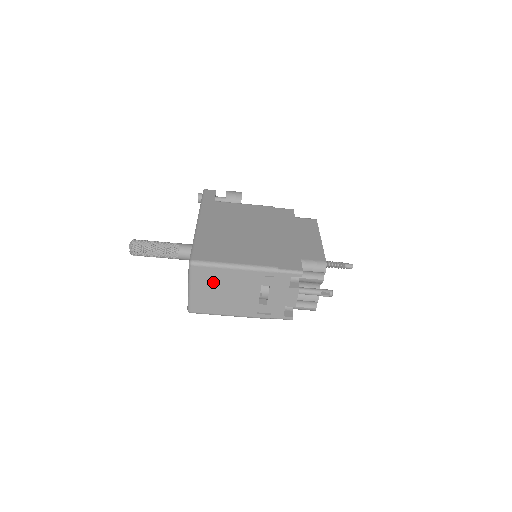
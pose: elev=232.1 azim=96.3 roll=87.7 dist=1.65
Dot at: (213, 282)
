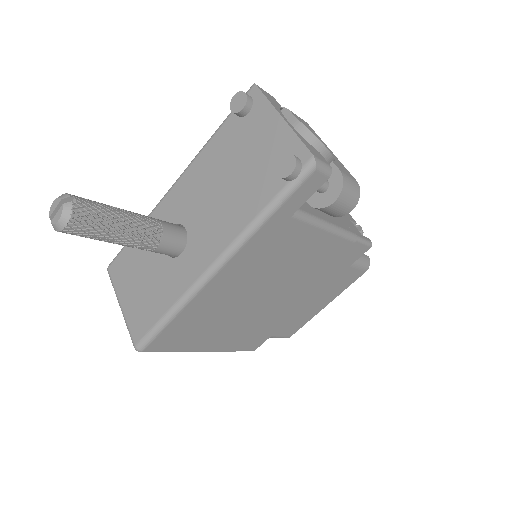
Dot at: occluded
